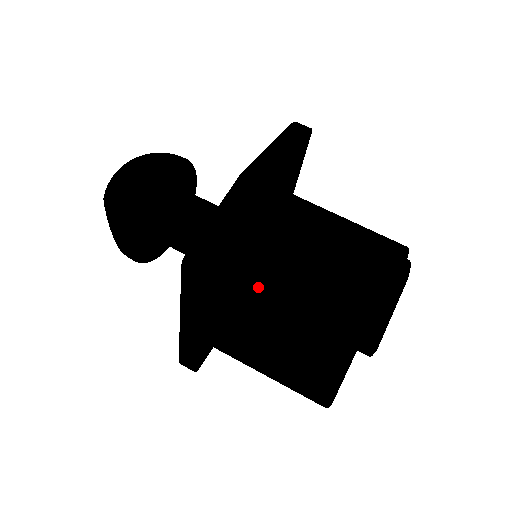
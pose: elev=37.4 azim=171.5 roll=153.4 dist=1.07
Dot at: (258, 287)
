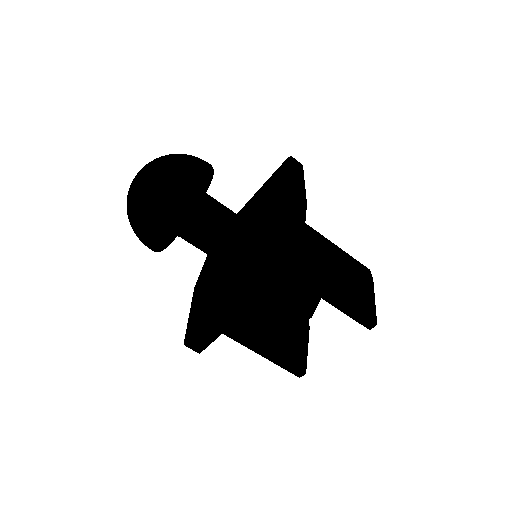
Dot at: (310, 277)
